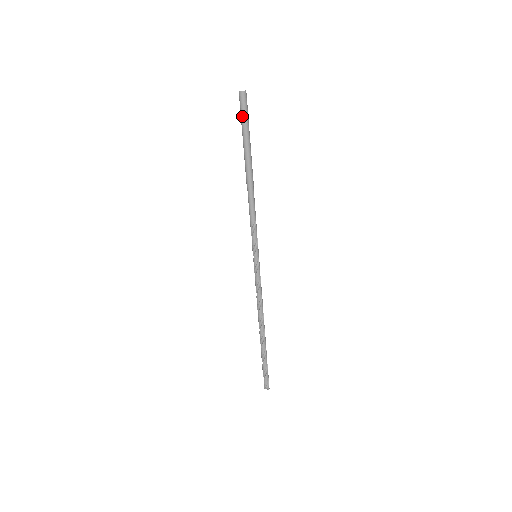
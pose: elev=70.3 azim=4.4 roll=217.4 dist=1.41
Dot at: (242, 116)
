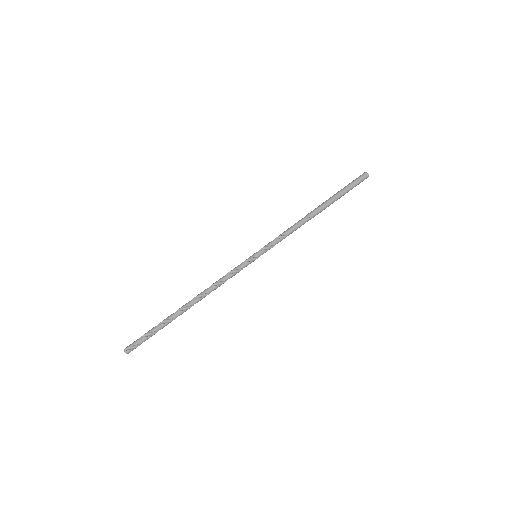
Dot at: (351, 182)
